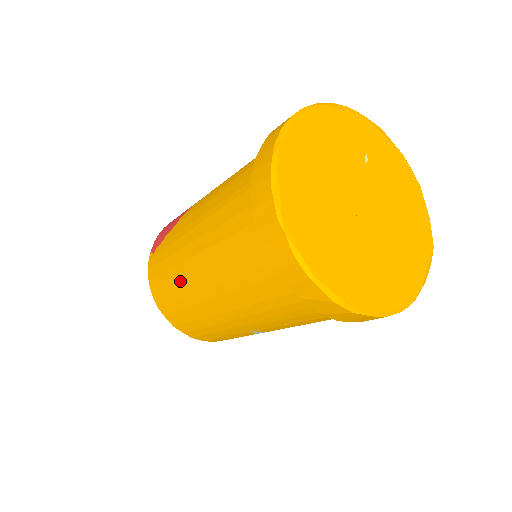
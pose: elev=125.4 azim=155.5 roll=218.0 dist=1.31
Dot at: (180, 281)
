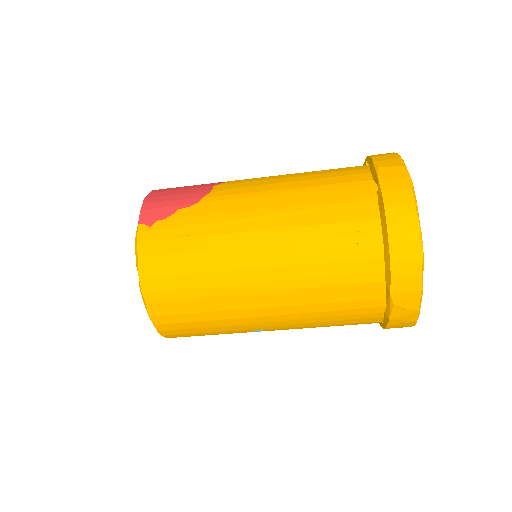
Dot at: (218, 267)
